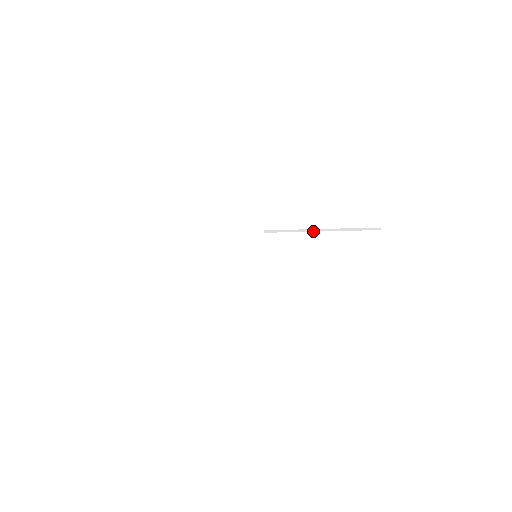
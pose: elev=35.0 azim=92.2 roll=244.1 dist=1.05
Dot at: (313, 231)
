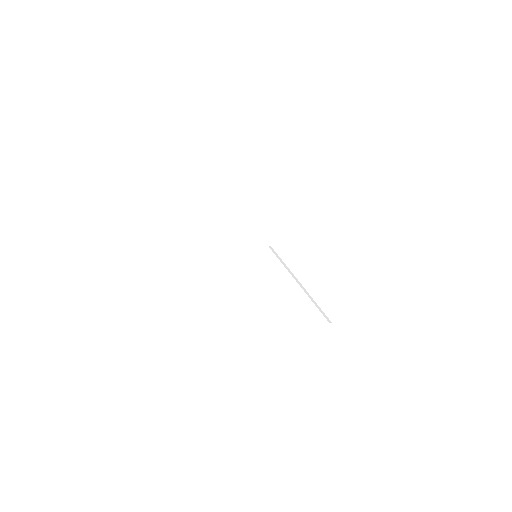
Dot at: (295, 279)
